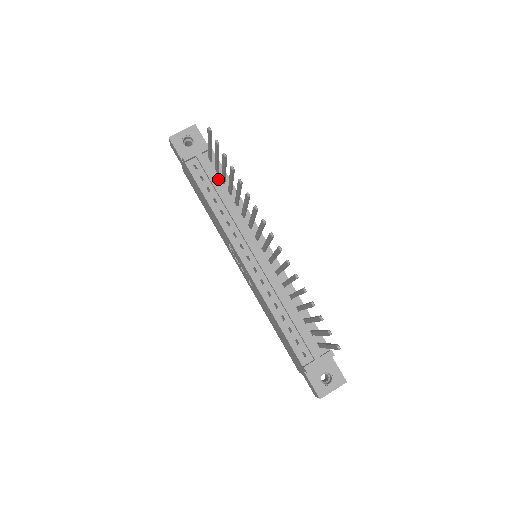
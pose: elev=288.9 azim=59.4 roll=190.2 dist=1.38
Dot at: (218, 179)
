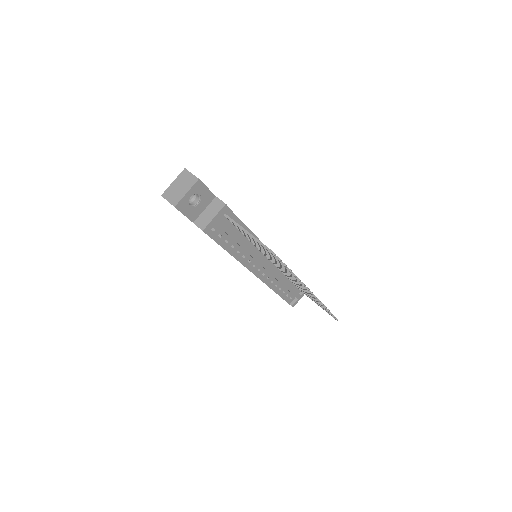
Dot at: (233, 228)
